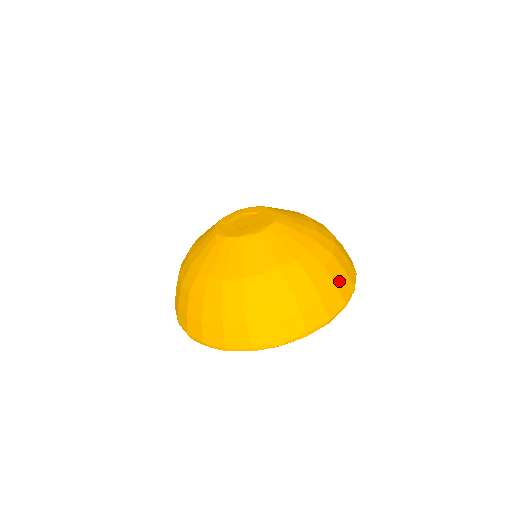
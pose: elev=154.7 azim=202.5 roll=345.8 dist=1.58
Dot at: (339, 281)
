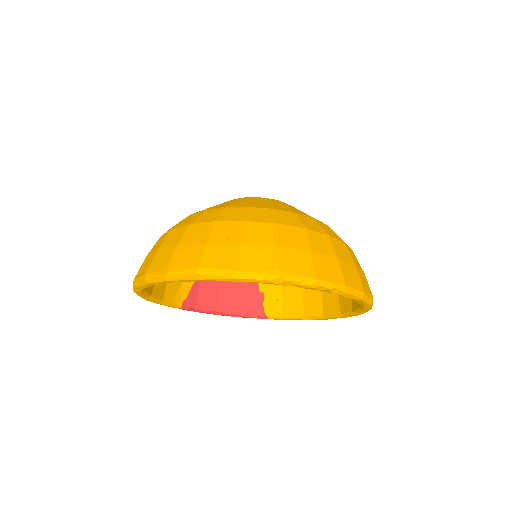
Dot at: (288, 248)
